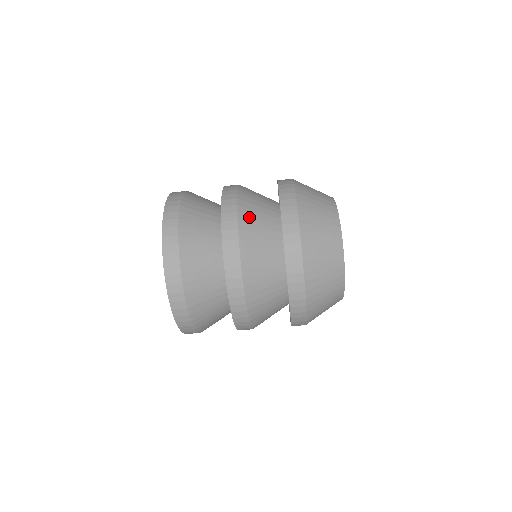
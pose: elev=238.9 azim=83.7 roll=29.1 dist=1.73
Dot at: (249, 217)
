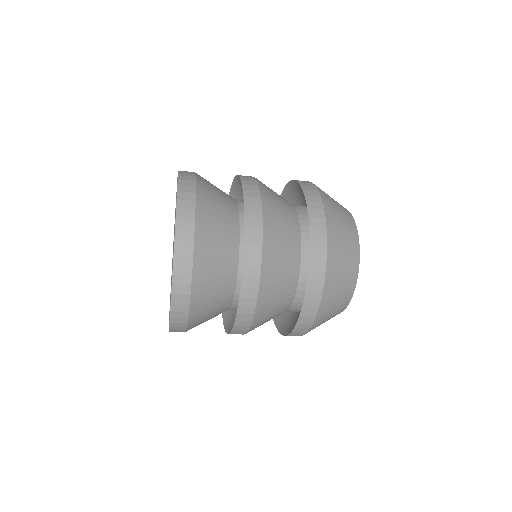
Dot at: (273, 230)
